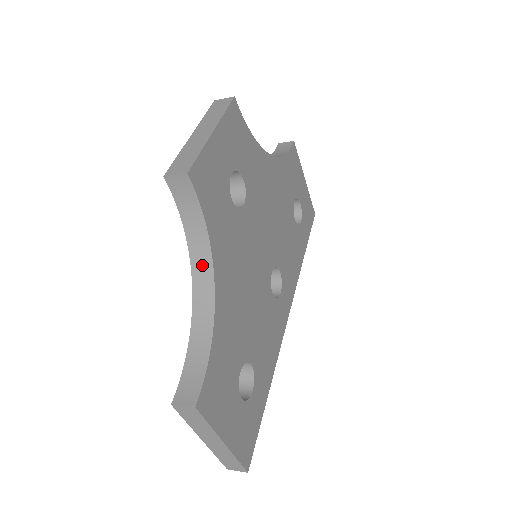
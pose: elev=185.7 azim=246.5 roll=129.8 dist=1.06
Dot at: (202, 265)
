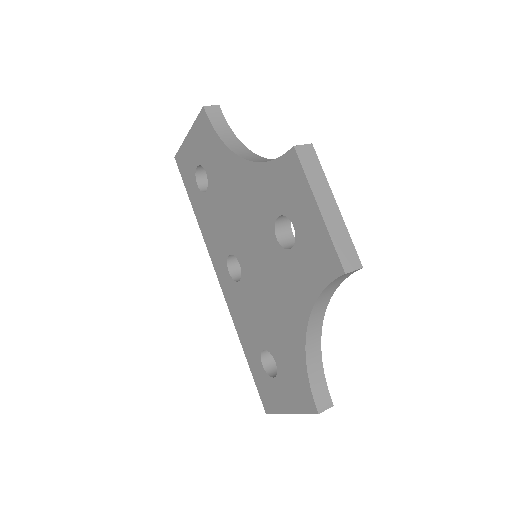
Dot at: (318, 313)
